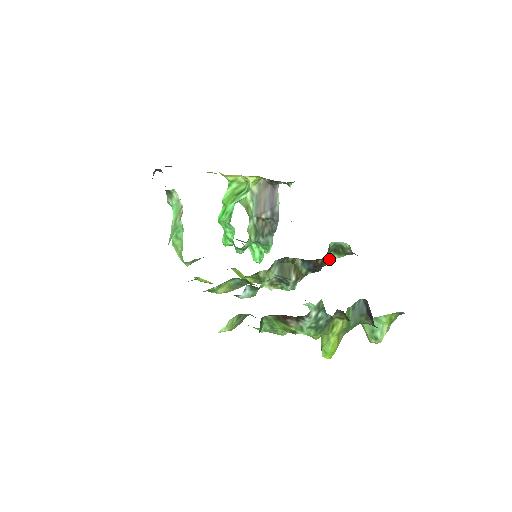
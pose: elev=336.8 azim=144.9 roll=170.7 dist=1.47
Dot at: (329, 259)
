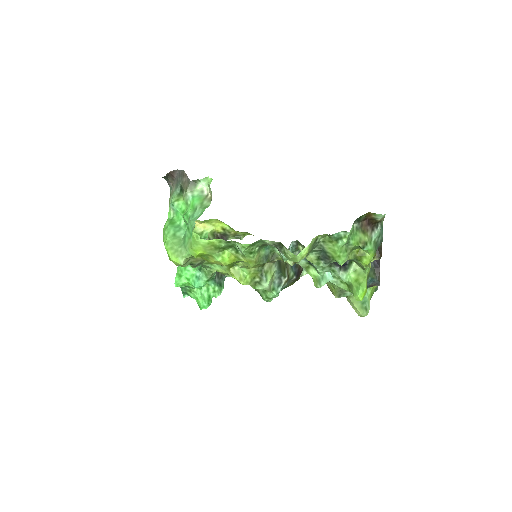
Dot at: occluded
